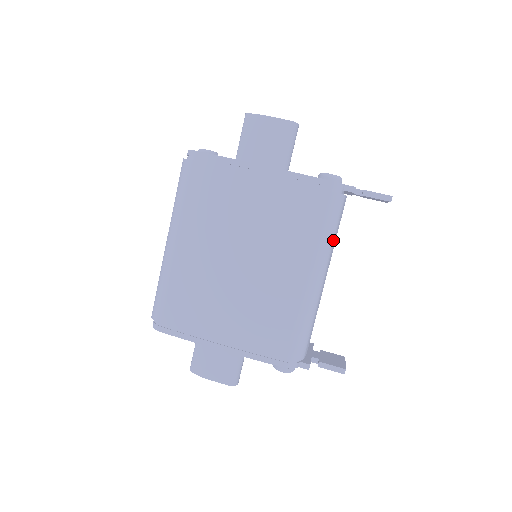
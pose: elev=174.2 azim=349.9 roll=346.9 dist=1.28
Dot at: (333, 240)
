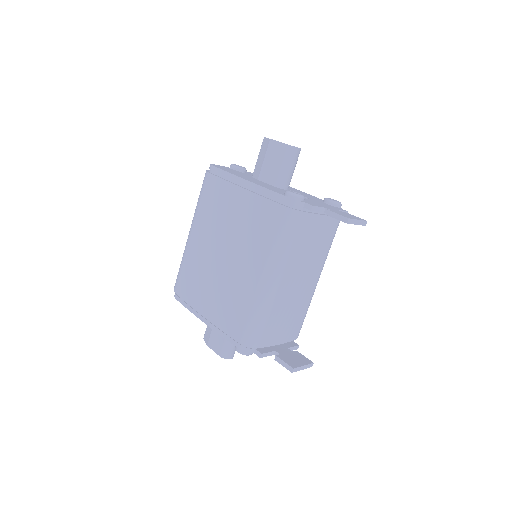
Dot at: (289, 249)
